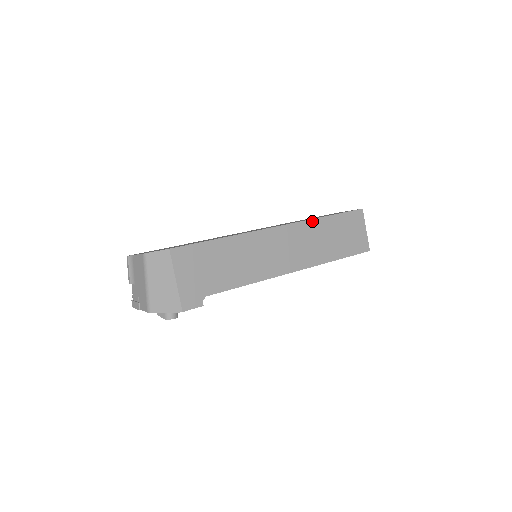
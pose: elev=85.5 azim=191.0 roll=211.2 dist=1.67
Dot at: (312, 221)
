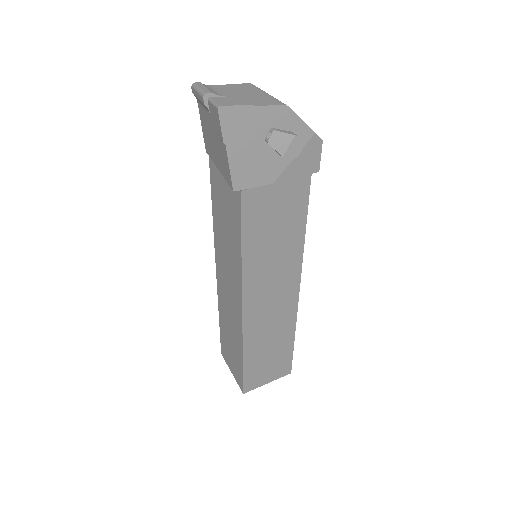
Dot at: occluded
